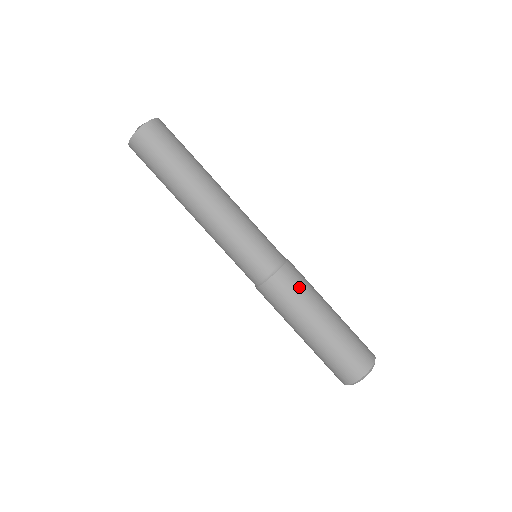
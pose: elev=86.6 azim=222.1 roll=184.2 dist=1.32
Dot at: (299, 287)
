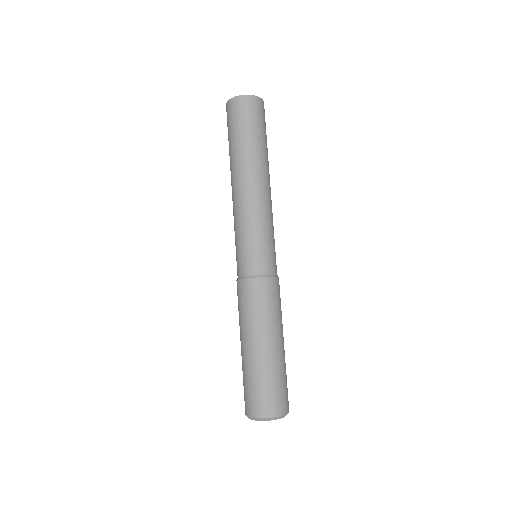
Dot at: (277, 303)
